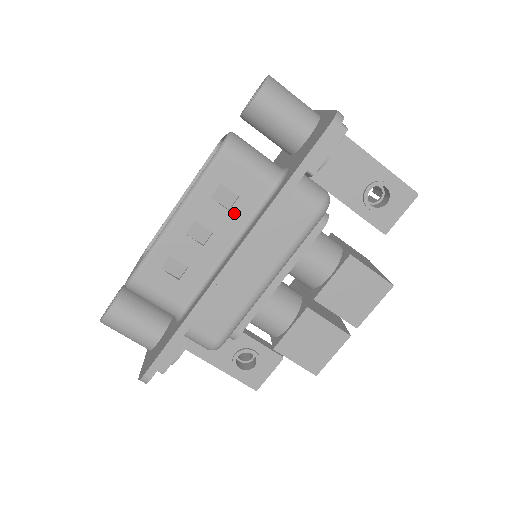
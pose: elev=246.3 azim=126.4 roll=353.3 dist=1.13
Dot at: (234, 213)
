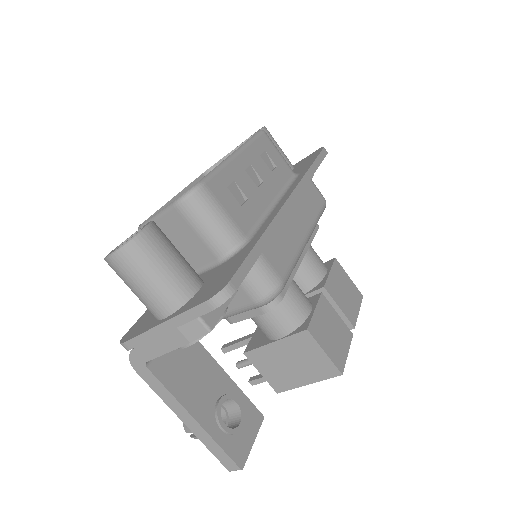
Dot at: (275, 176)
